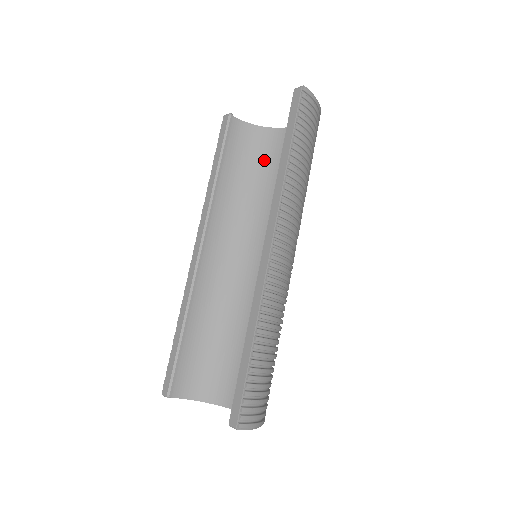
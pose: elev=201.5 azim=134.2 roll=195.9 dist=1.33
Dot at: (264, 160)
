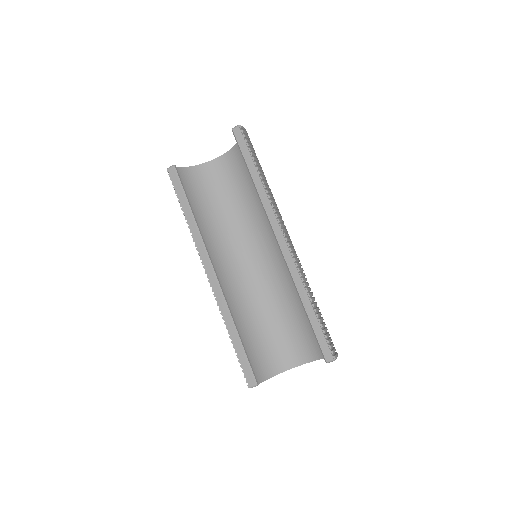
Dot at: (211, 189)
